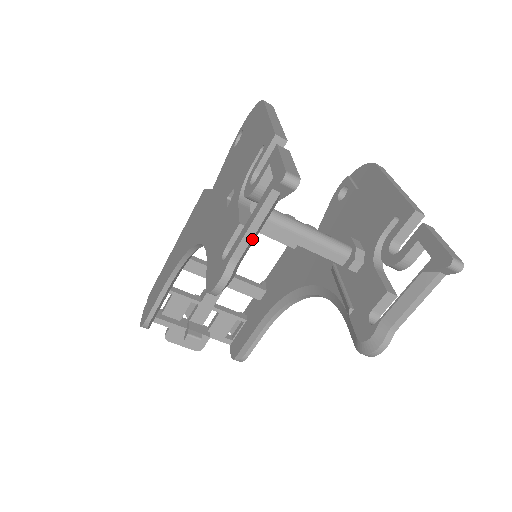
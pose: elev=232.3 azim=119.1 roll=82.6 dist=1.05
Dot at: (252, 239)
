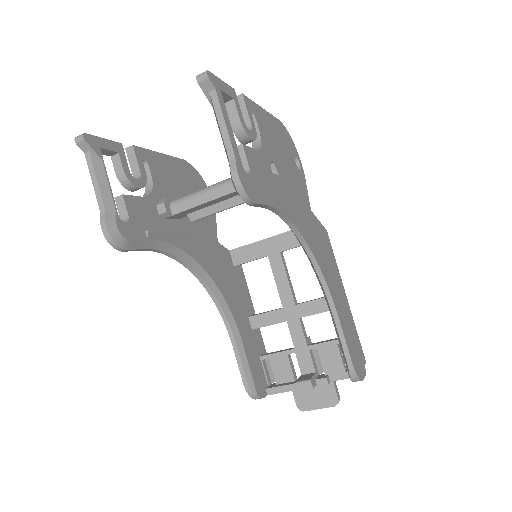
Dot at: (101, 190)
